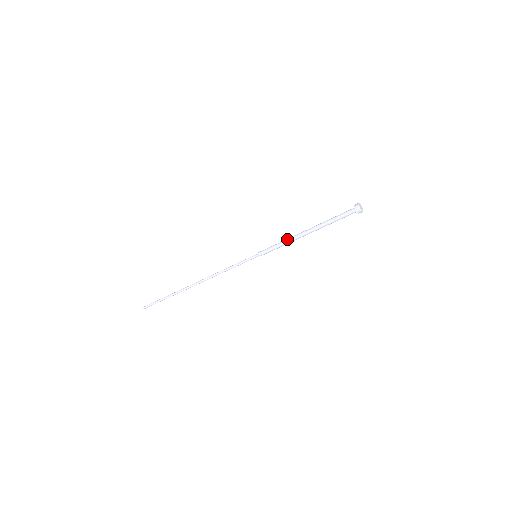
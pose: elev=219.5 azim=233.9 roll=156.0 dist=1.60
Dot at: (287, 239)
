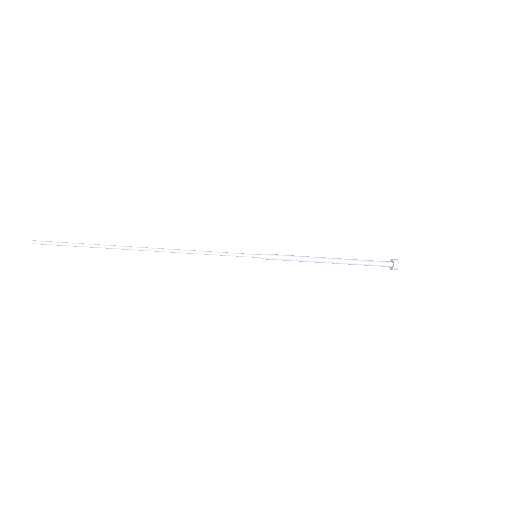
Dot at: (306, 258)
